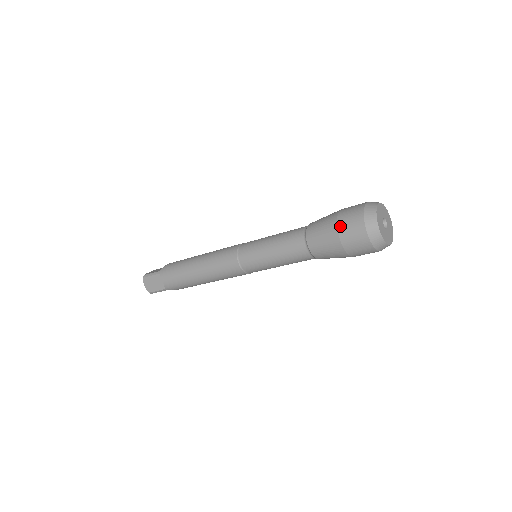
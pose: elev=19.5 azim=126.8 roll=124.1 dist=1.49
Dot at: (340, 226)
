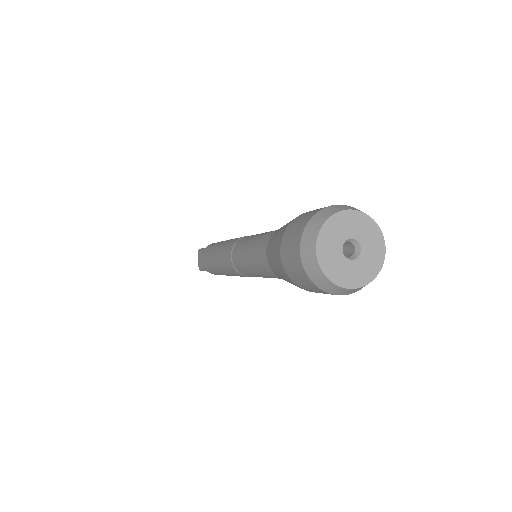
Dot at: (286, 232)
